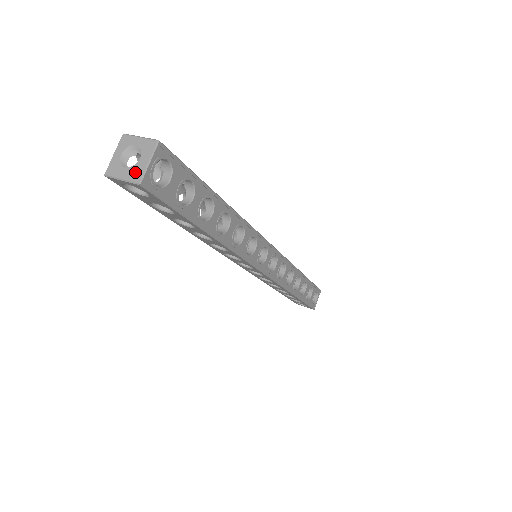
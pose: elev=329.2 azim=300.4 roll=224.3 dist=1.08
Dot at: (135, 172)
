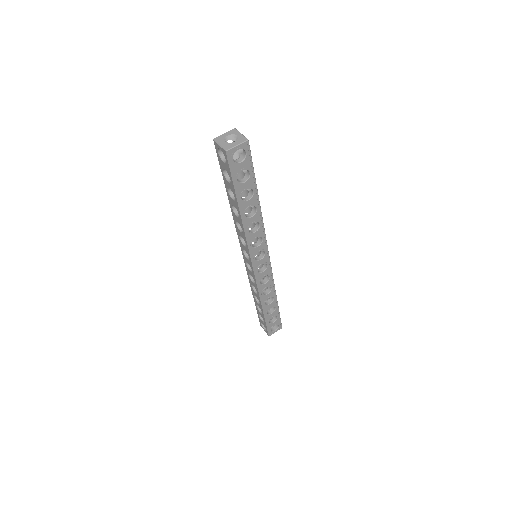
Dot at: (228, 145)
